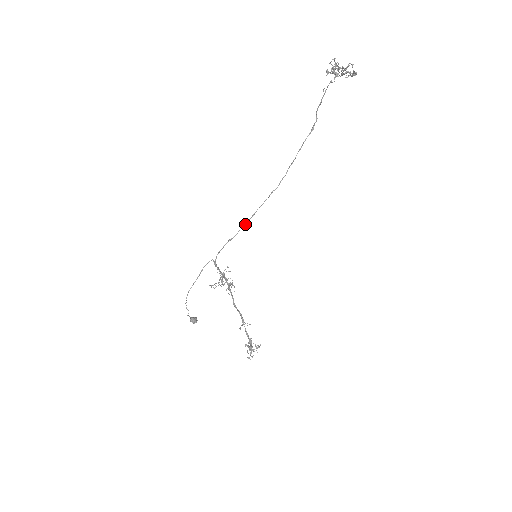
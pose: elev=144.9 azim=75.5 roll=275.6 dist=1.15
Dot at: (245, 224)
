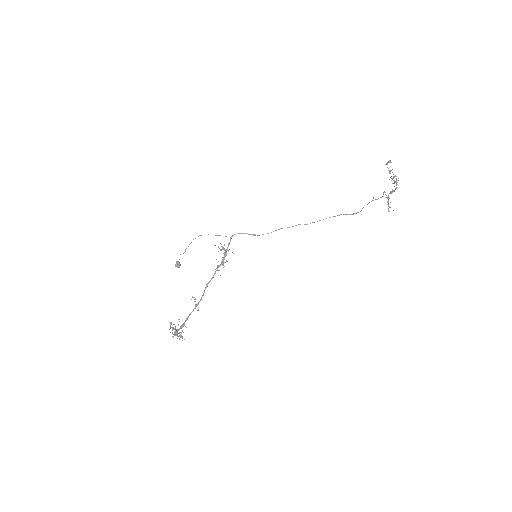
Dot at: (271, 232)
